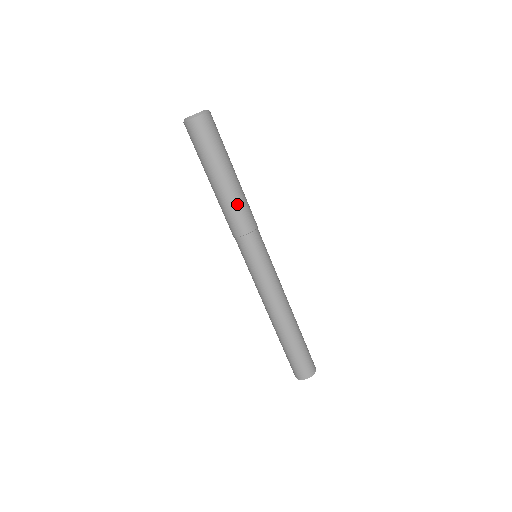
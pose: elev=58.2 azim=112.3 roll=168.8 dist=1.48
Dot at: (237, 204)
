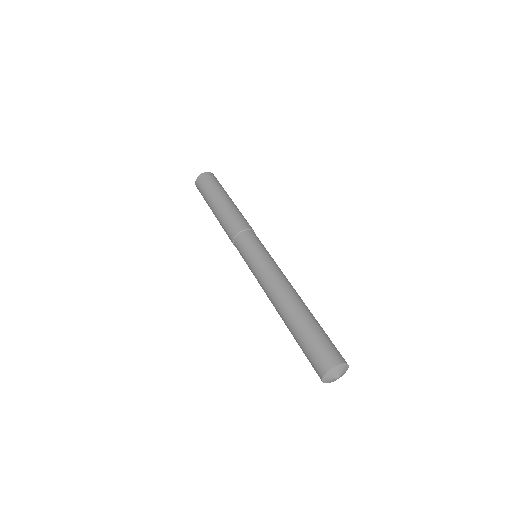
Dot at: (234, 213)
